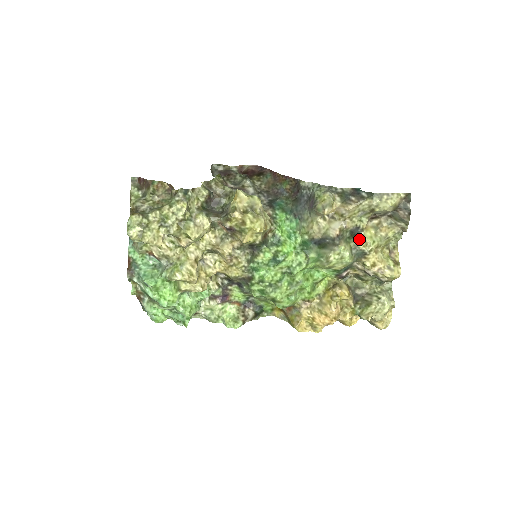
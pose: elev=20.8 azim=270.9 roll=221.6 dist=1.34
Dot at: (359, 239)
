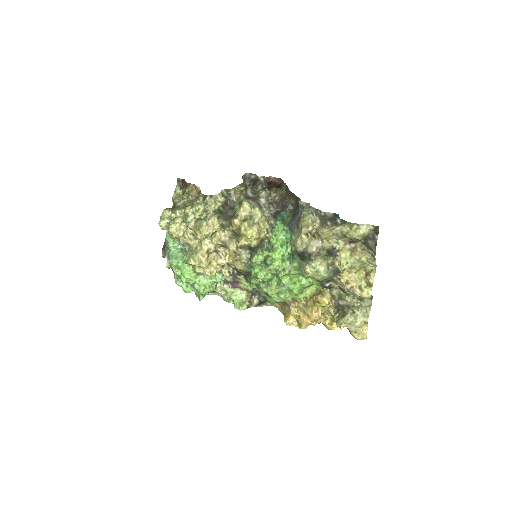
Dot at: (336, 258)
